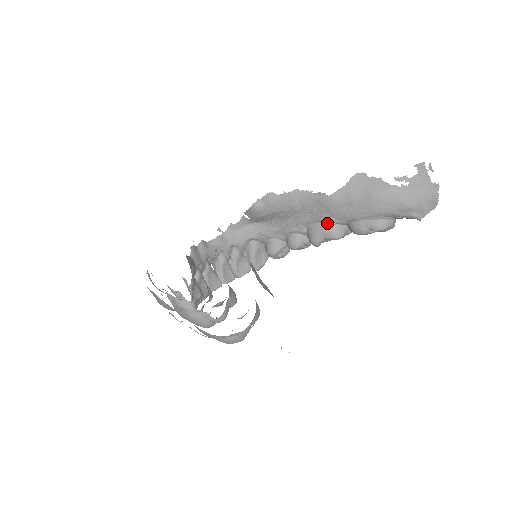
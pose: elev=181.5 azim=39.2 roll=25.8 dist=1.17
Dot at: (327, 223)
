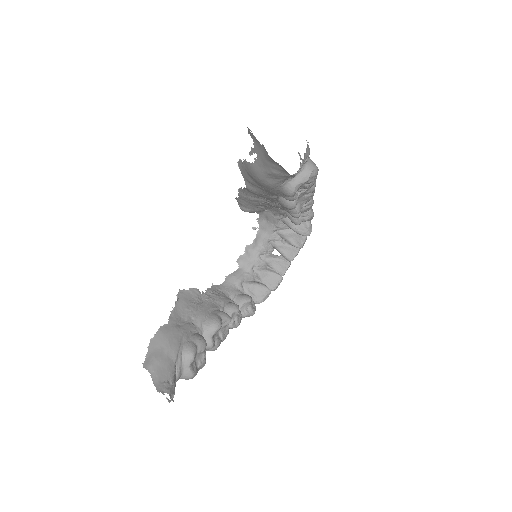
Dot at: (277, 199)
